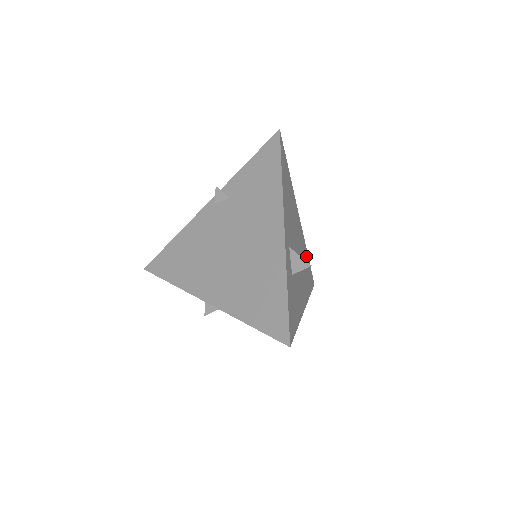
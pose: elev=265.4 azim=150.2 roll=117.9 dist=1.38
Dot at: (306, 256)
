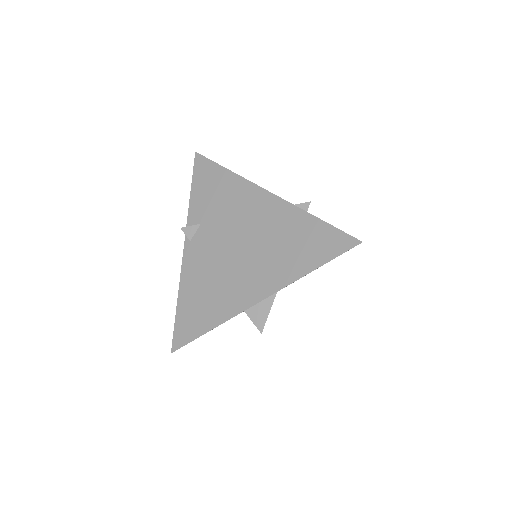
Dot at: occluded
